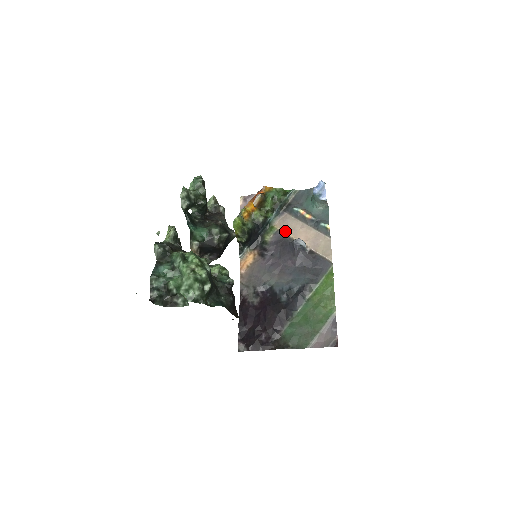
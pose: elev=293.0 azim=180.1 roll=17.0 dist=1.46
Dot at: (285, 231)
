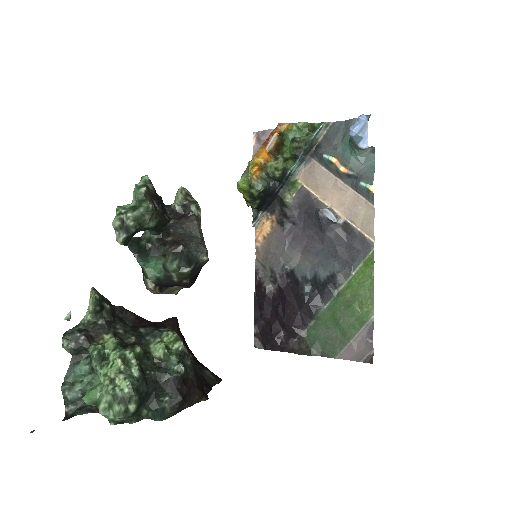
Dot at: (312, 189)
